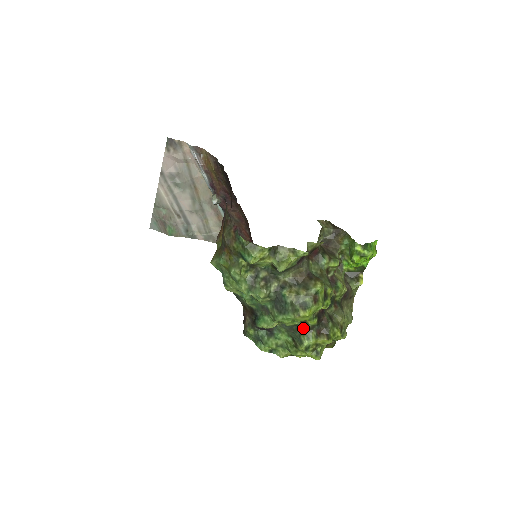
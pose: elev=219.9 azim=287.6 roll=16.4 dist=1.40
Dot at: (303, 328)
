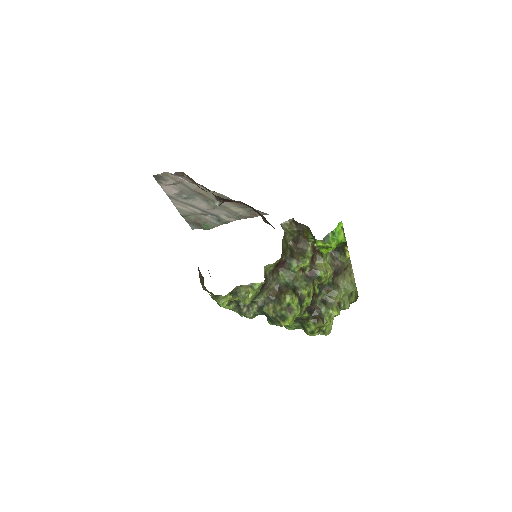
Dot at: (301, 320)
